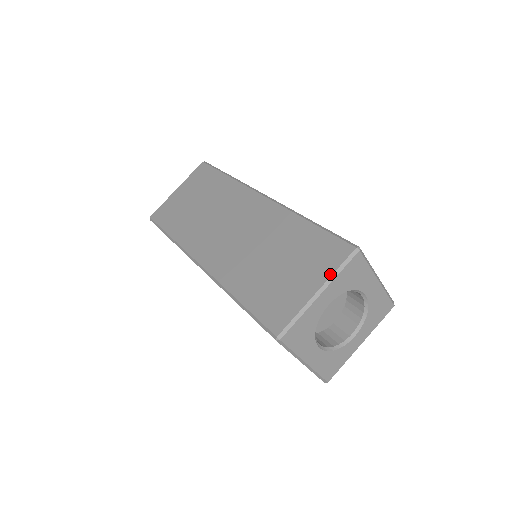
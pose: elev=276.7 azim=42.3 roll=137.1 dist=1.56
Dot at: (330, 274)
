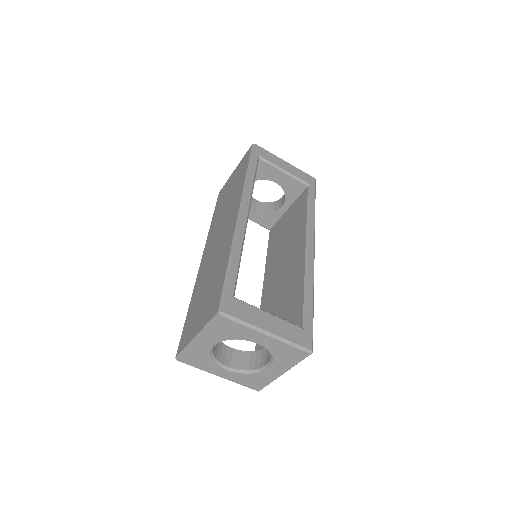
Dot at: (203, 326)
